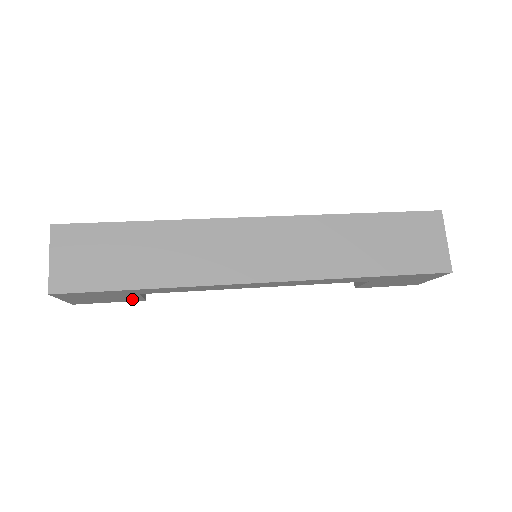
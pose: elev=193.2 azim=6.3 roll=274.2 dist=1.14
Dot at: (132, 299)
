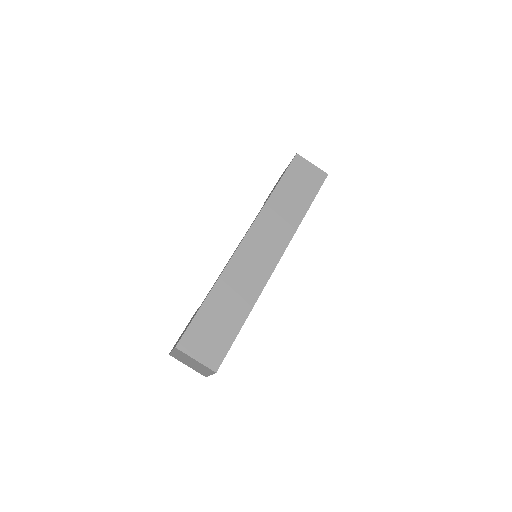
Dot at: occluded
